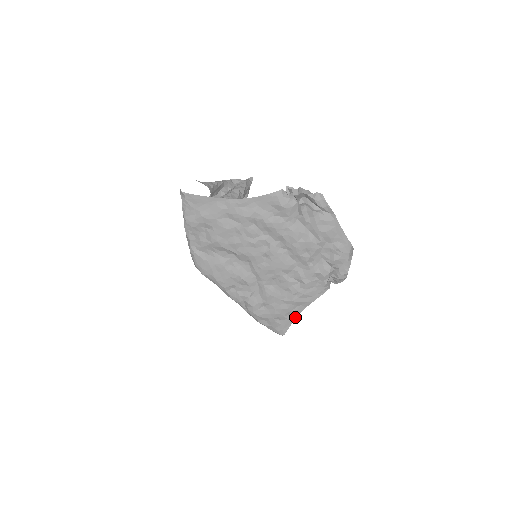
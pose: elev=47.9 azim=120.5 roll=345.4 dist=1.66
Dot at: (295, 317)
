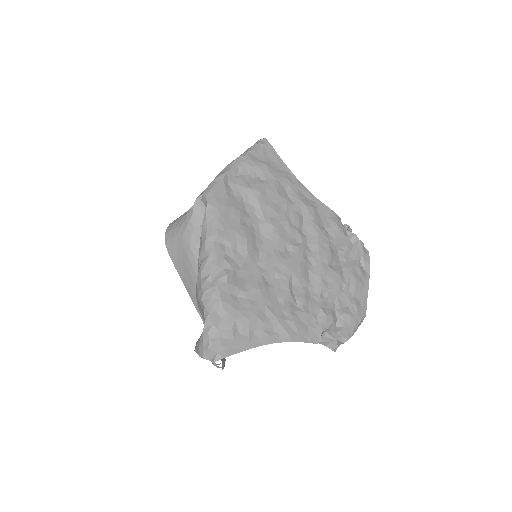
Dot at: (258, 344)
